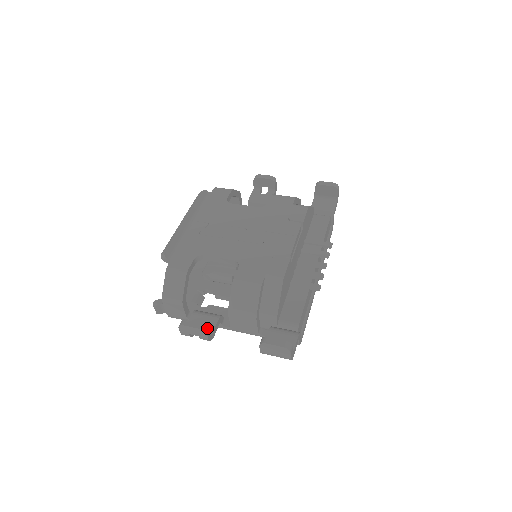
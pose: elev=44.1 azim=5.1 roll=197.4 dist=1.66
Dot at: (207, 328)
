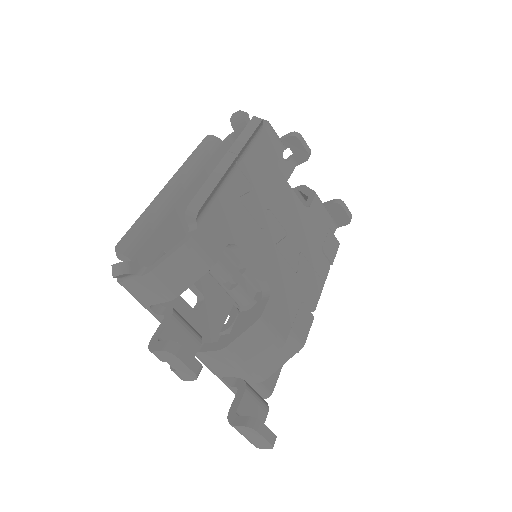
Dot at: occluded
